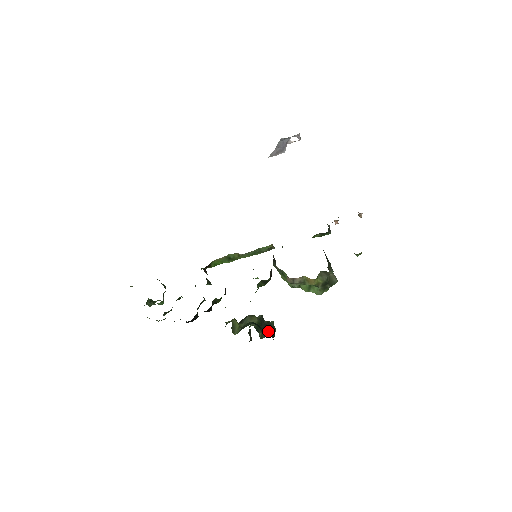
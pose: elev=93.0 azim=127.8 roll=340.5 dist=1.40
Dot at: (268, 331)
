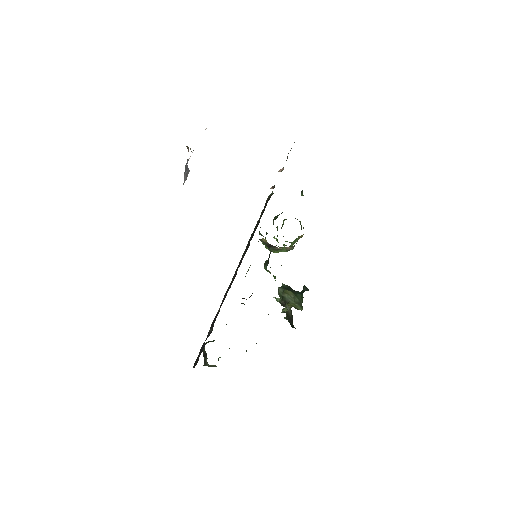
Dot at: (293, 291)
